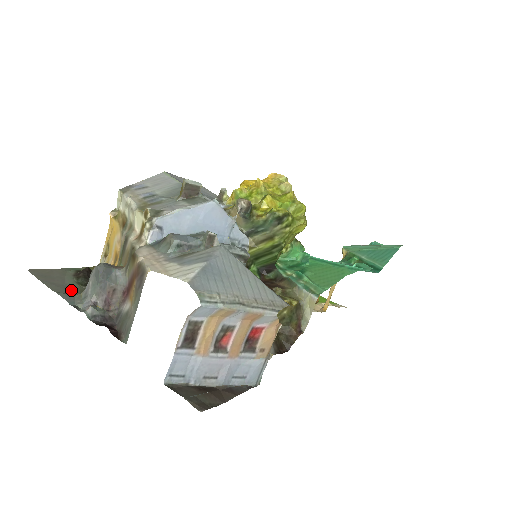
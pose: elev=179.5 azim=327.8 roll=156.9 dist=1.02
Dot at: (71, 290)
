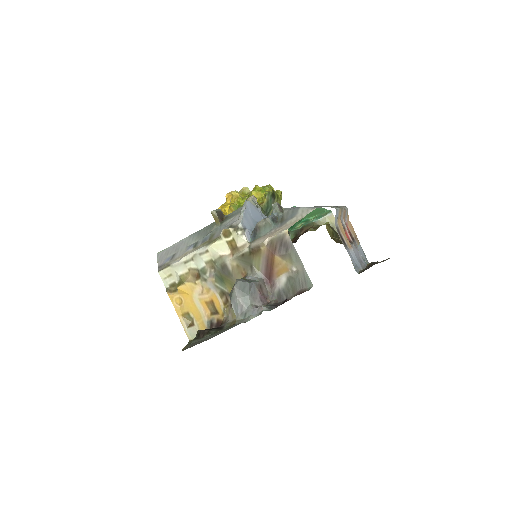
Dot at: (225, 330)
